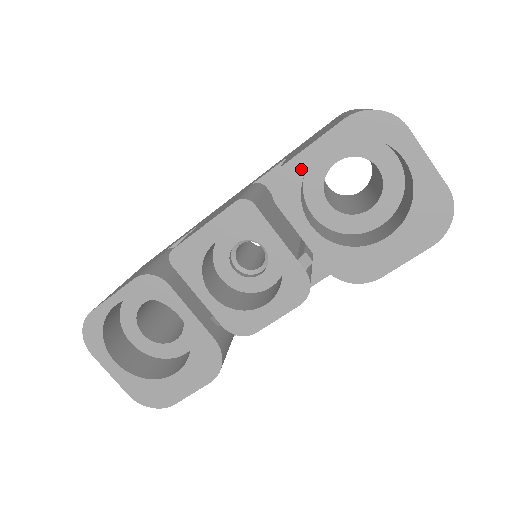
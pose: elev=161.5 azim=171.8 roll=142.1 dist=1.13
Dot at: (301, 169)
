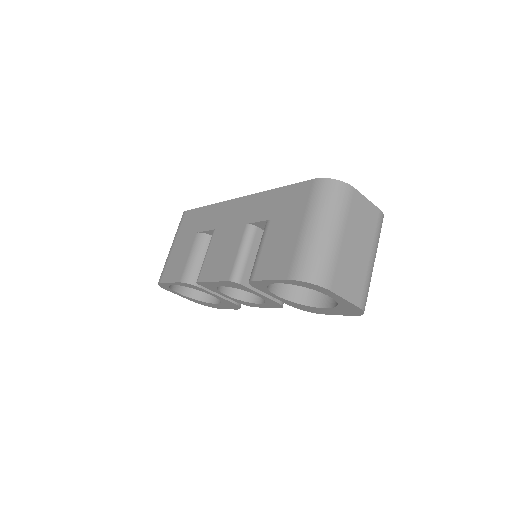
Dot at: (265, 284)
